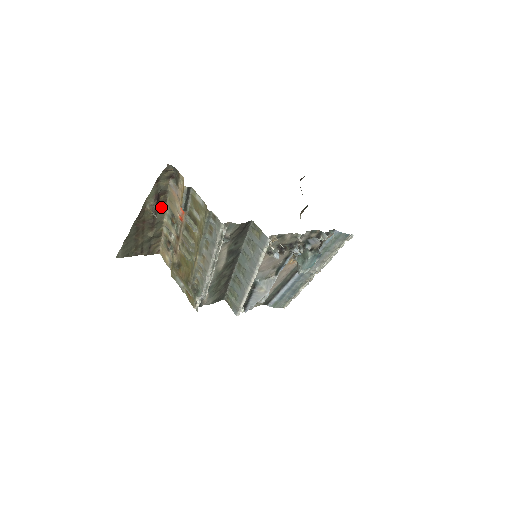
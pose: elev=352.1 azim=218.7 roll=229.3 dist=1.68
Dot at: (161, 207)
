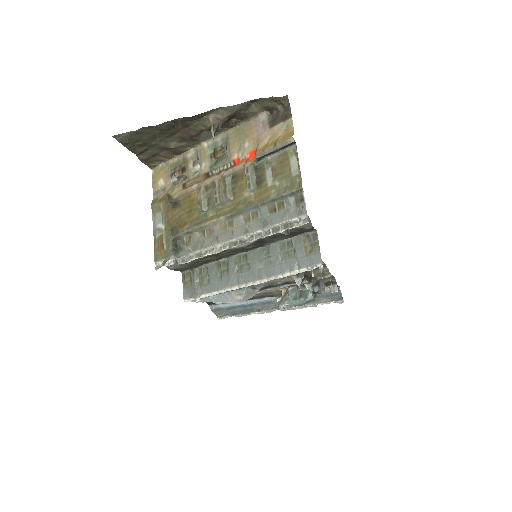
Dot at: occluded
